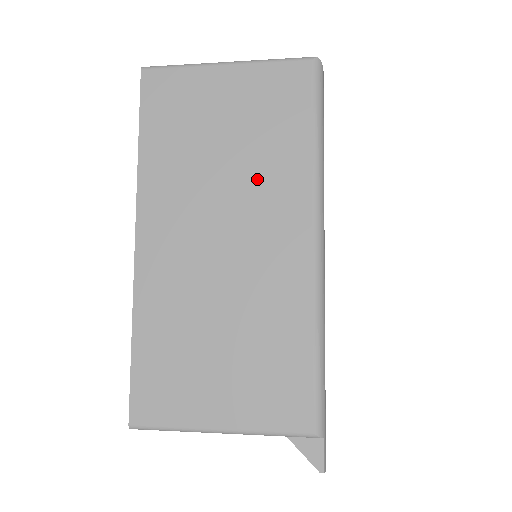
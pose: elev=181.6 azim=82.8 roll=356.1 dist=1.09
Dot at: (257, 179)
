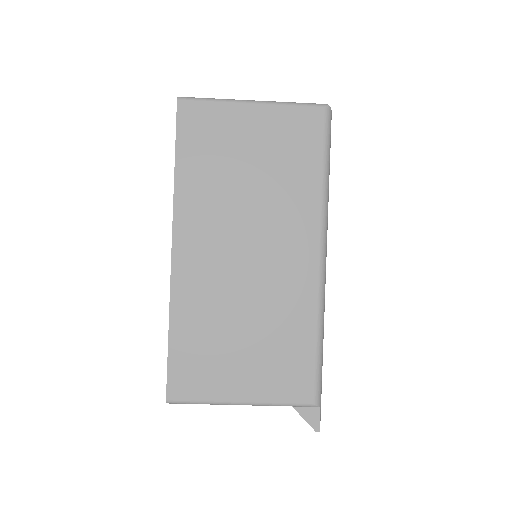
Dot at: (276, 204)
